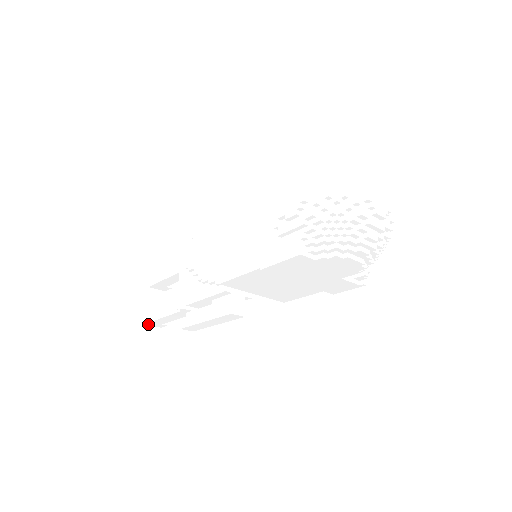
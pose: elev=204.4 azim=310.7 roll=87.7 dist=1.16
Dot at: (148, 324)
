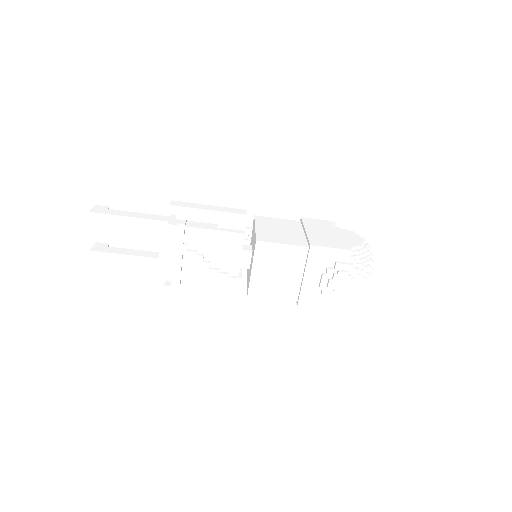
Dot at: (94, 267)
